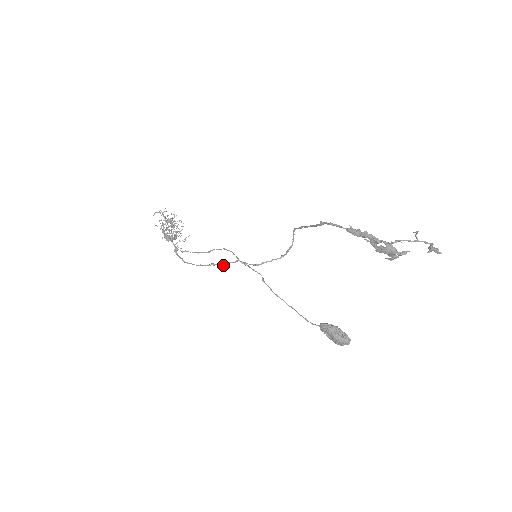
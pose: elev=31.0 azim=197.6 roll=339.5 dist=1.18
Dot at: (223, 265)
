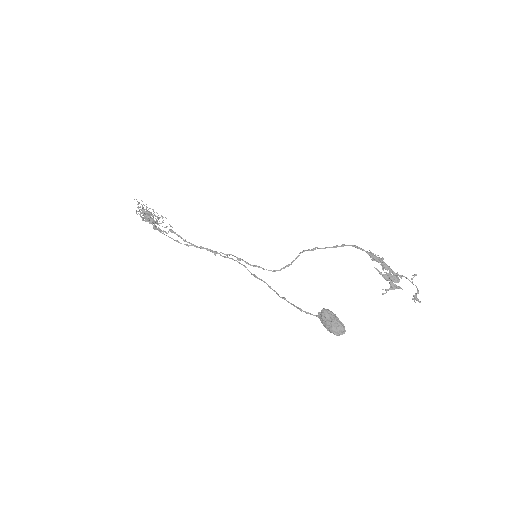
Dot at: (213, 252)
